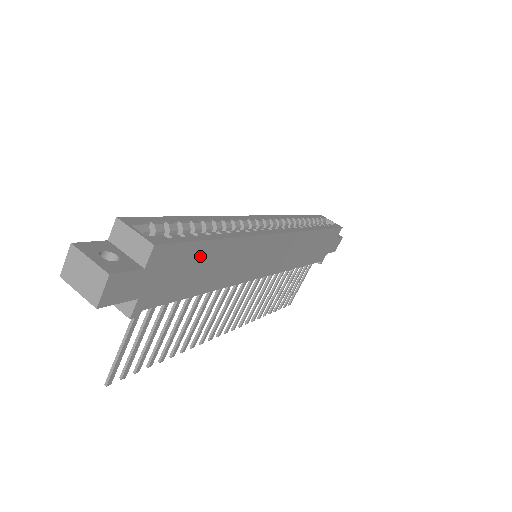
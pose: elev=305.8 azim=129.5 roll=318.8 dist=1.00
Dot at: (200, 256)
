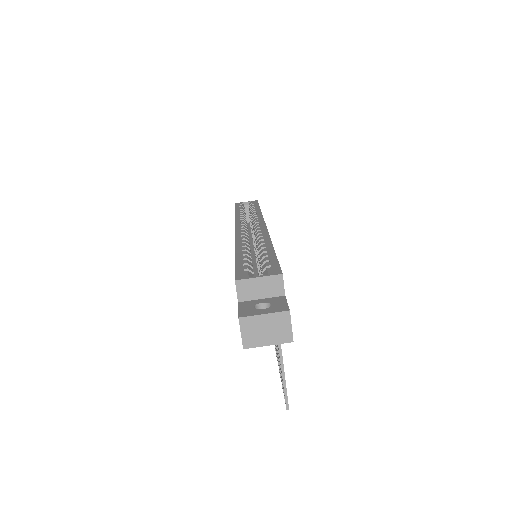
Dot at: occluded
